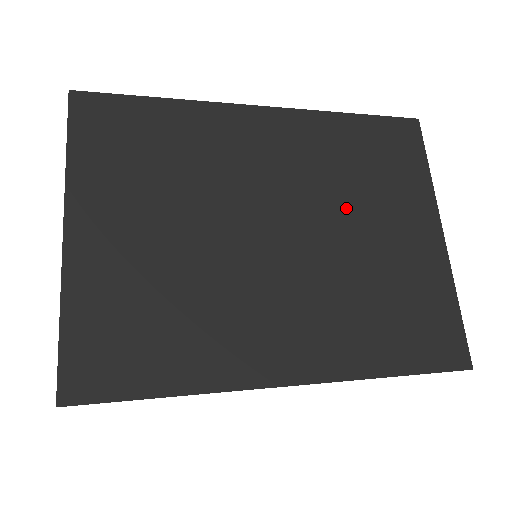
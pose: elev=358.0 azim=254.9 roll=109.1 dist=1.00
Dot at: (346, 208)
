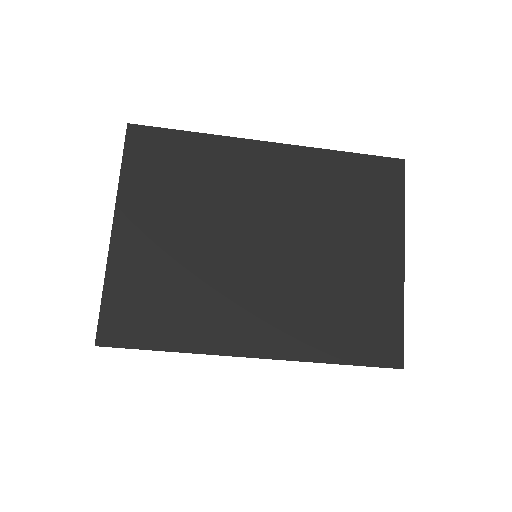
Dot at: (324, 230)
